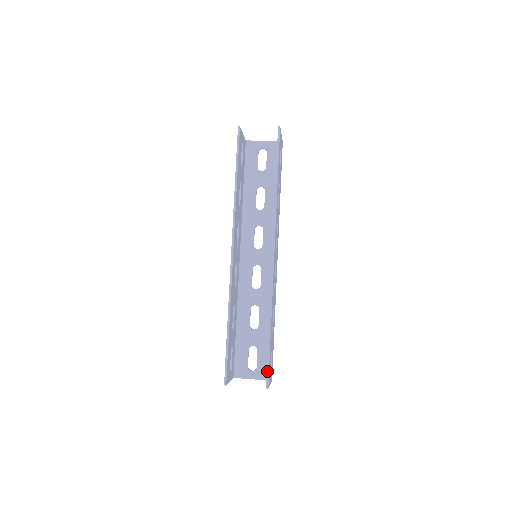
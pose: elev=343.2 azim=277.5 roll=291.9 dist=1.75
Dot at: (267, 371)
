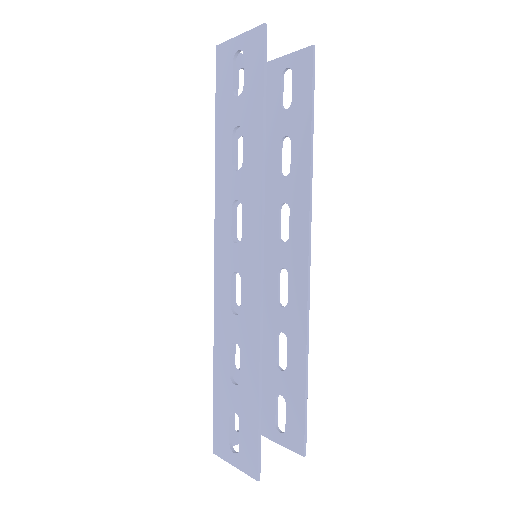
Dot at: (305, 432)
